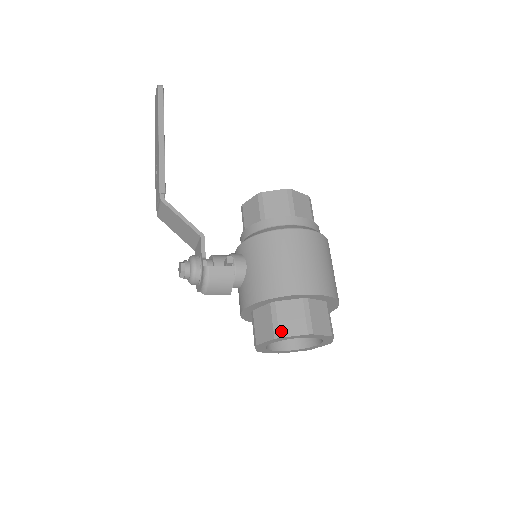
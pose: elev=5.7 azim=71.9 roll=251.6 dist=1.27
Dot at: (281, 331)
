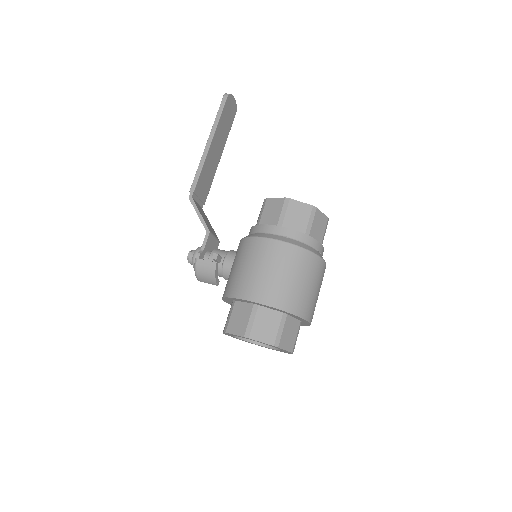
Dot at: (228, 327)
